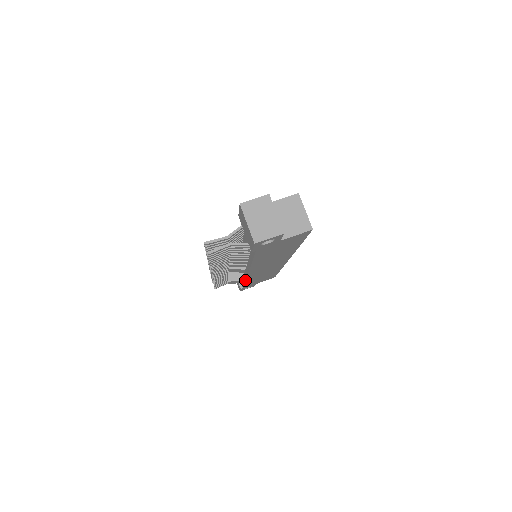
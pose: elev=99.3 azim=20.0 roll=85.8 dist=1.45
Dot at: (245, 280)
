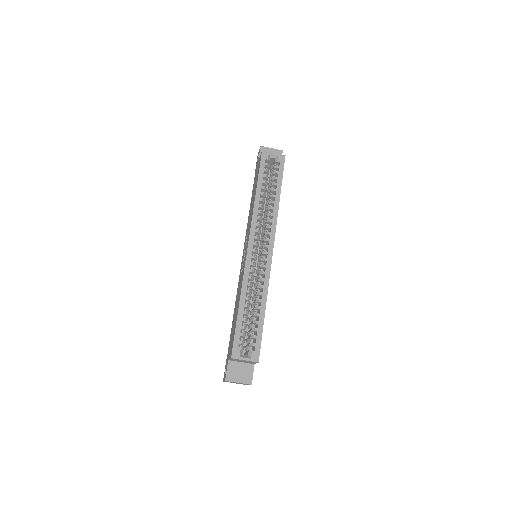
Dot at: occluded
